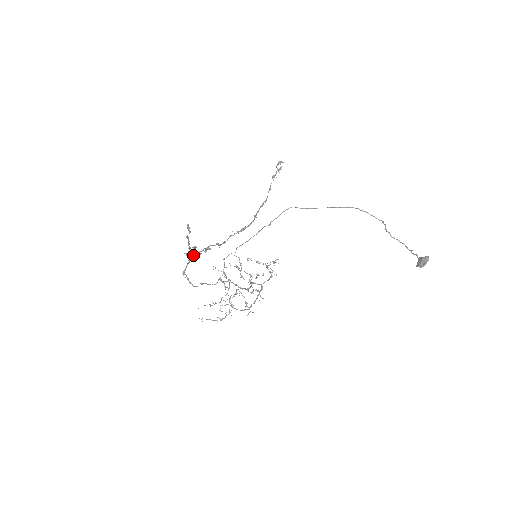
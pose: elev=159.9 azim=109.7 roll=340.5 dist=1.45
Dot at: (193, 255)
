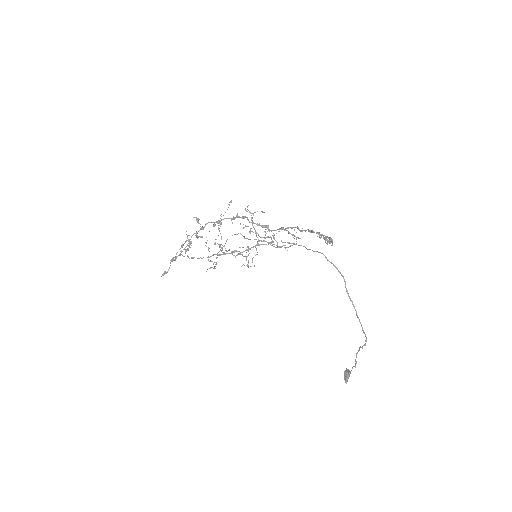
Dot at: occluded
